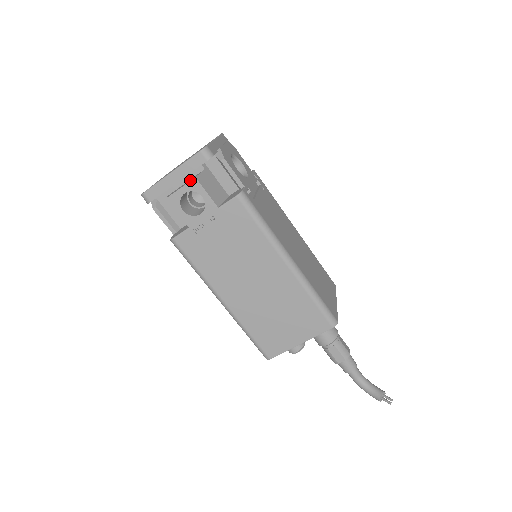
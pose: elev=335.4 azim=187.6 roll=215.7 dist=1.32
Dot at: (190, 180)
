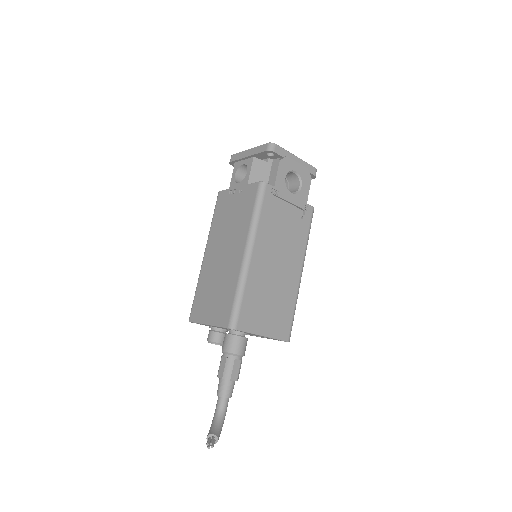
Dot at: occluded
